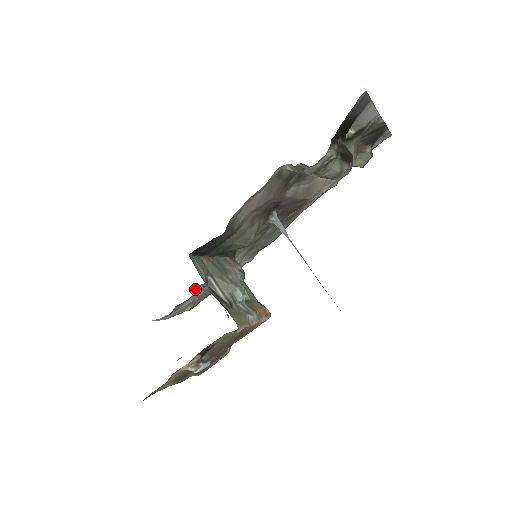
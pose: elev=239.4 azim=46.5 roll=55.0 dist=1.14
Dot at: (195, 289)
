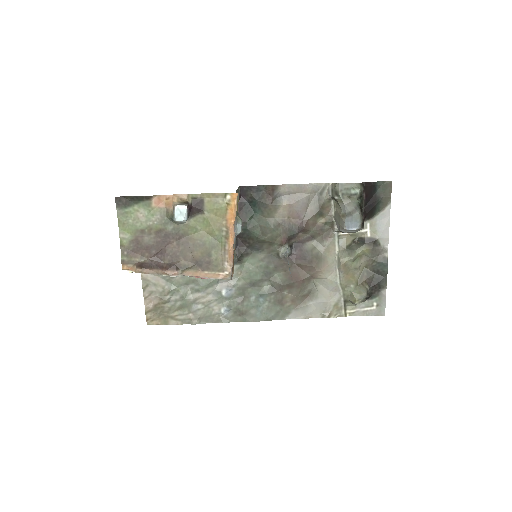
Dot at: occluded
